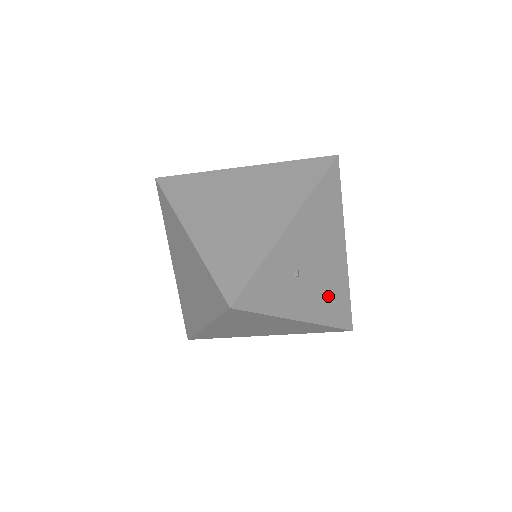
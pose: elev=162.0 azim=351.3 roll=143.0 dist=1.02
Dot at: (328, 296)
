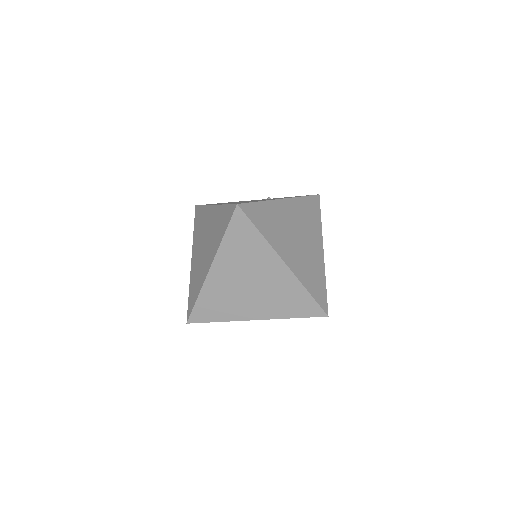
Dot at: occluded
